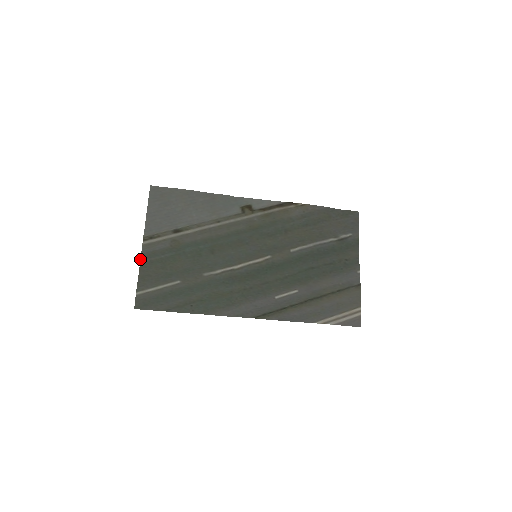
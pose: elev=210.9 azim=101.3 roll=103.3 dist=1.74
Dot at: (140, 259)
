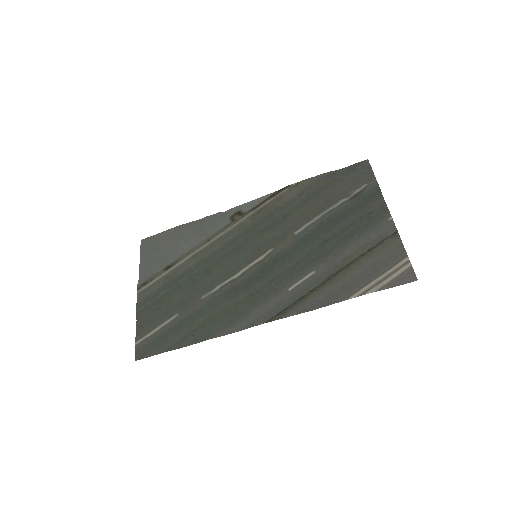
Dot at: (136, 309)
